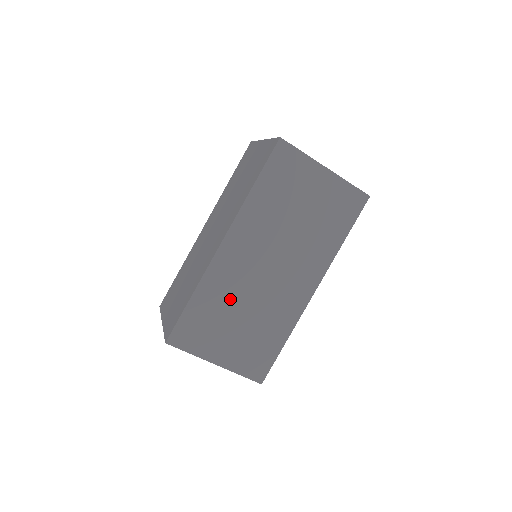
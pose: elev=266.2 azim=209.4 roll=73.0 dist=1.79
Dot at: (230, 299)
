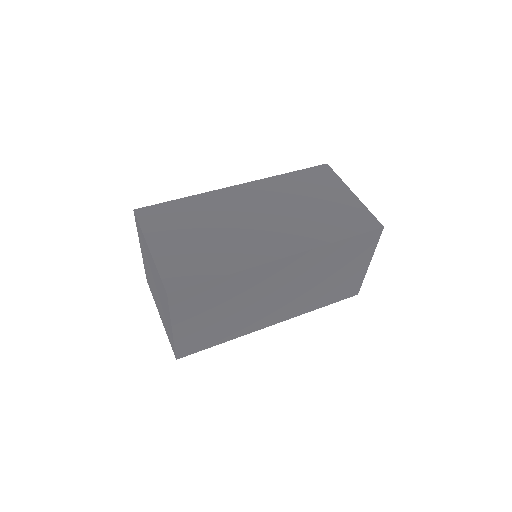
Dot at: (209, 216)
